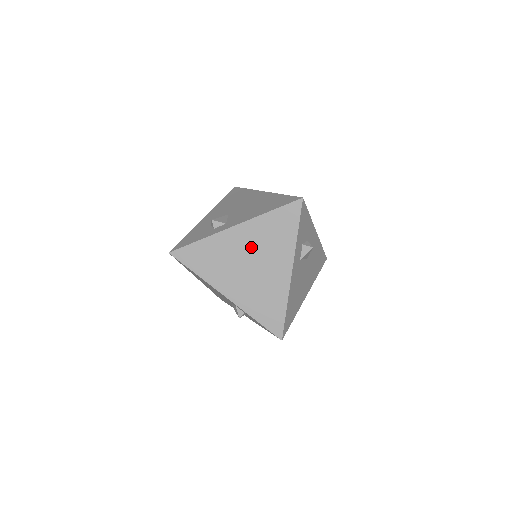
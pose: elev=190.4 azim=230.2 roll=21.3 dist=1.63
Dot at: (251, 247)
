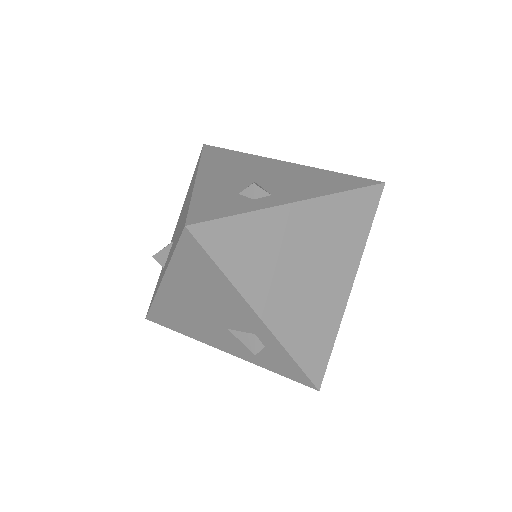
Dot at: (313, 241)
